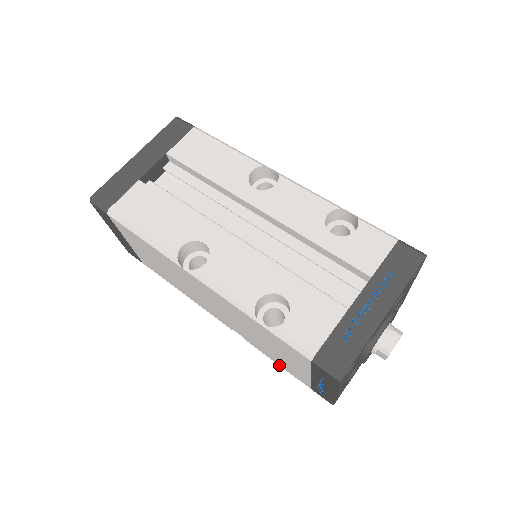
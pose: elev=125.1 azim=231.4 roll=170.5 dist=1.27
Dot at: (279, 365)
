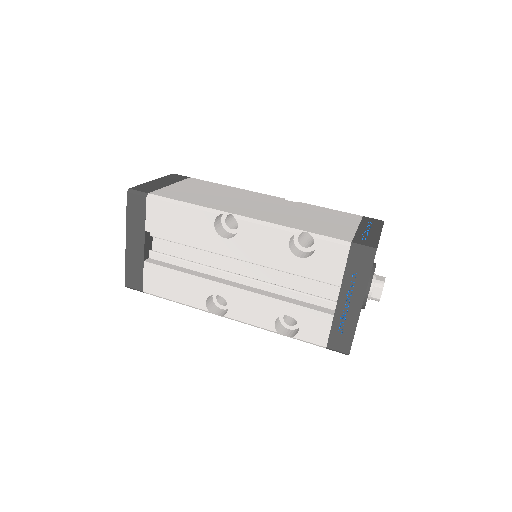
Dot at: occluded
